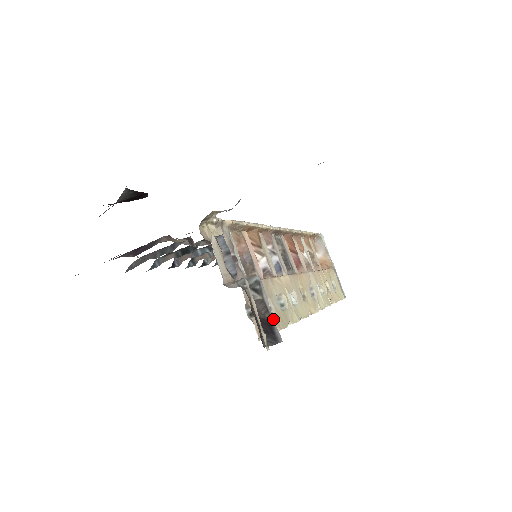
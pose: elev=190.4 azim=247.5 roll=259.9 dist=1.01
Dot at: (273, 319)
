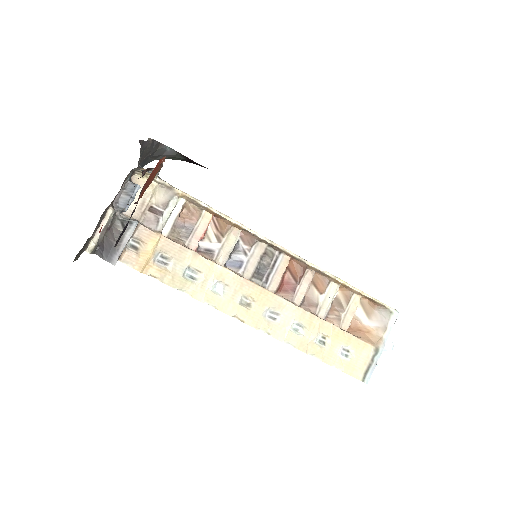
Dot at: (121, 249)
